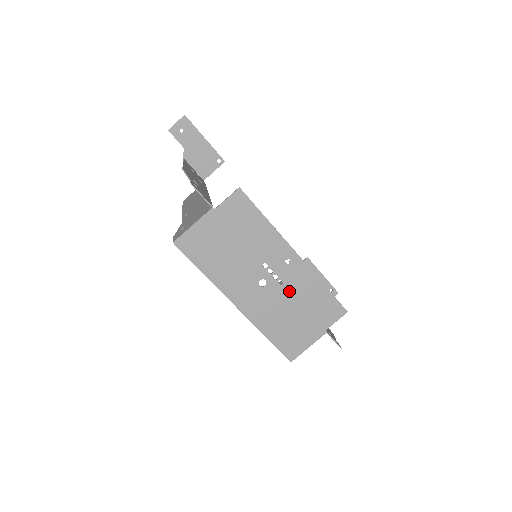
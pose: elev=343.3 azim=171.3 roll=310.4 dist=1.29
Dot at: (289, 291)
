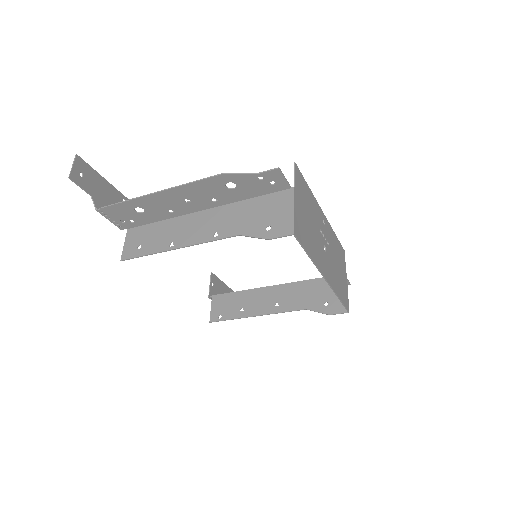
Dot at: (331, 248)
